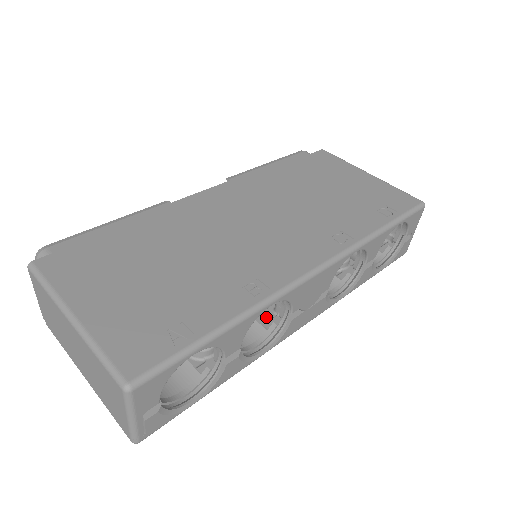
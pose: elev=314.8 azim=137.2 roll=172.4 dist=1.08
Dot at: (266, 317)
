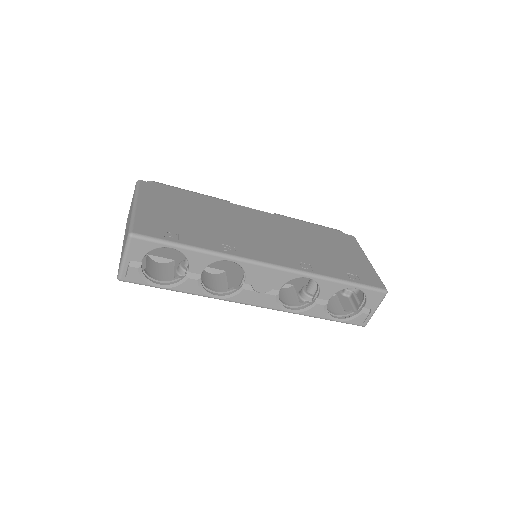
Dot at: occluded
